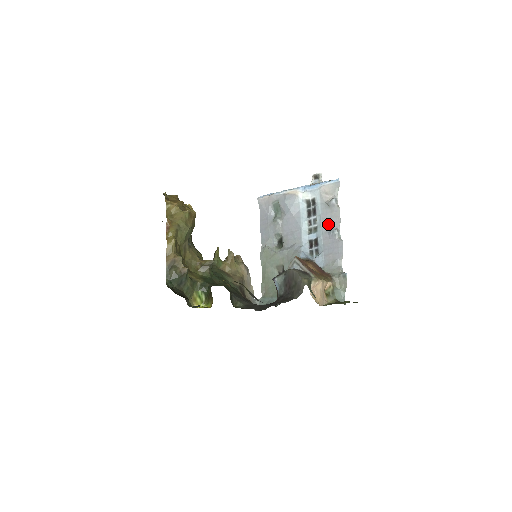
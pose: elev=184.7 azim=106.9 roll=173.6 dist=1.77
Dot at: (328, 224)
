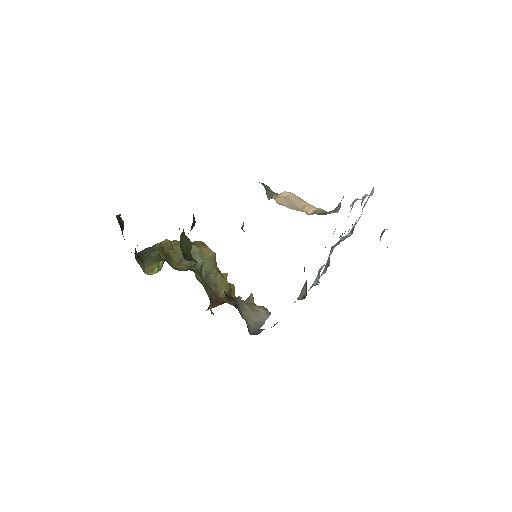
Dot at: occluded
